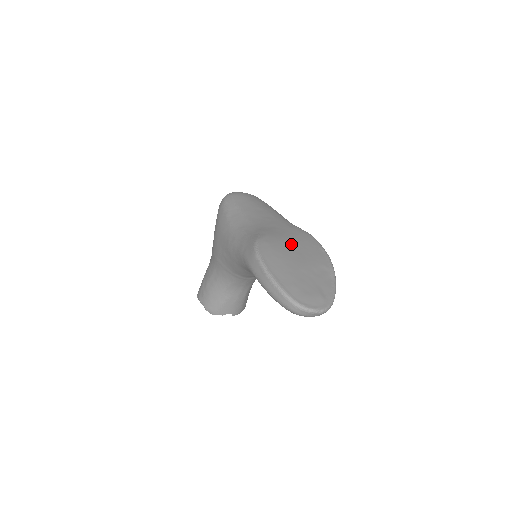
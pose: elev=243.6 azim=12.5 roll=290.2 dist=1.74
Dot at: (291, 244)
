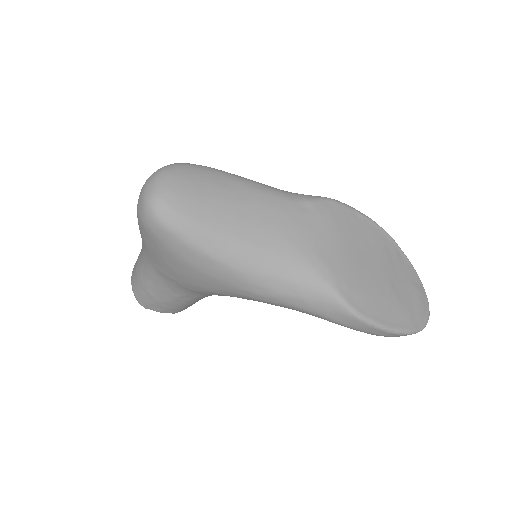
Dot at: (352, 253)
